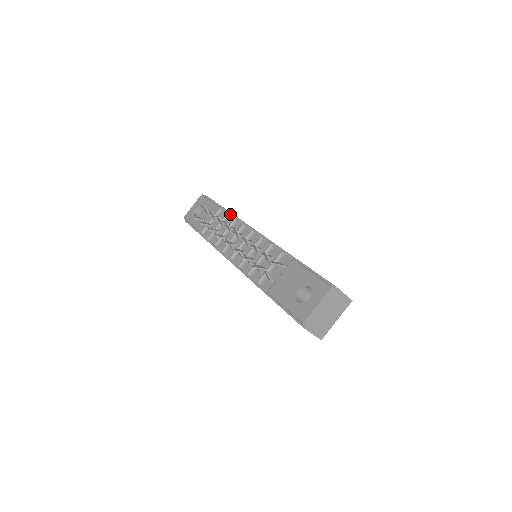
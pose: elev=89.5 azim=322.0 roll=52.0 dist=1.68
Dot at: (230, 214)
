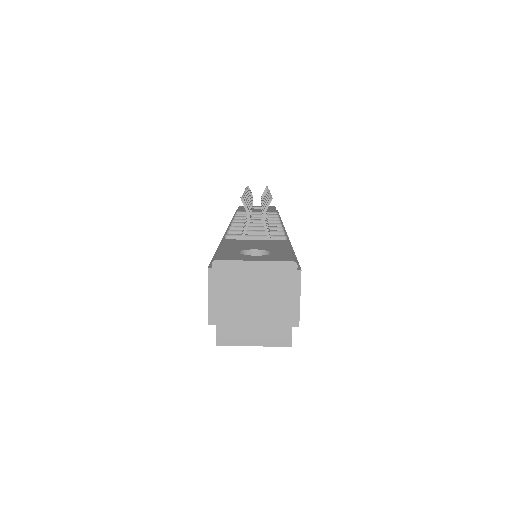
Dot at: occluded
